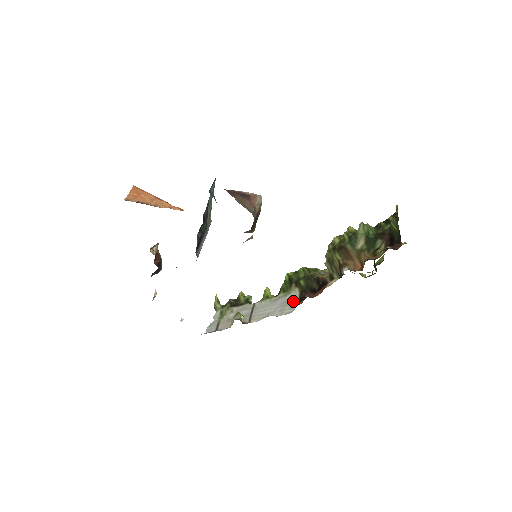
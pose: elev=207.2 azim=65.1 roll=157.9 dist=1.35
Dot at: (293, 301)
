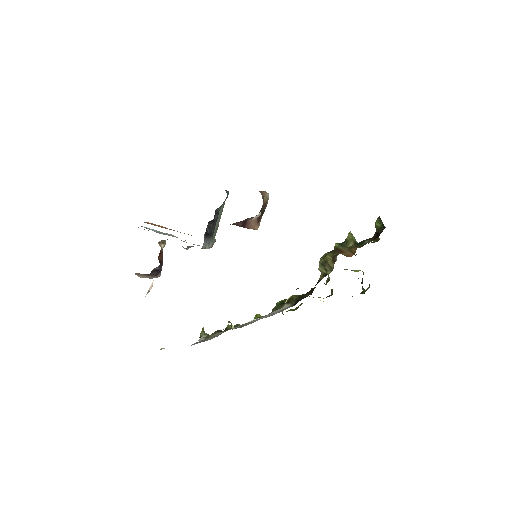
Dot at: (287, 307)
